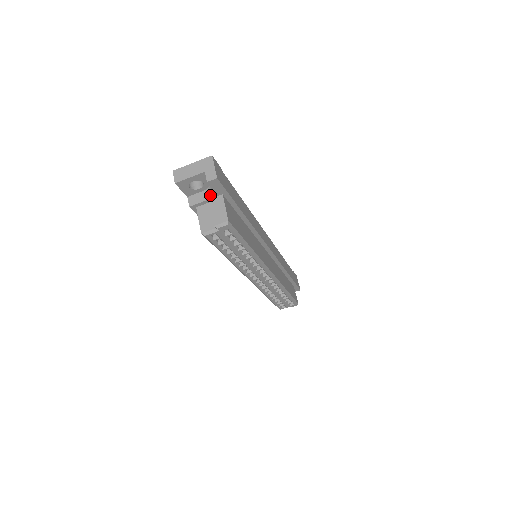
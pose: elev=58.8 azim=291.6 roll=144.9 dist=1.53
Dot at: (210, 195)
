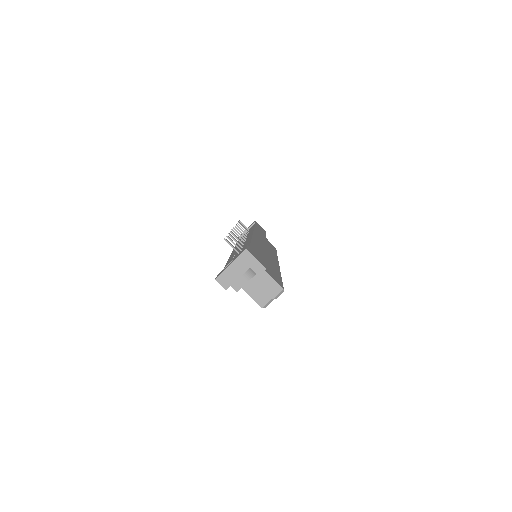
Dot at: (253, 275)
